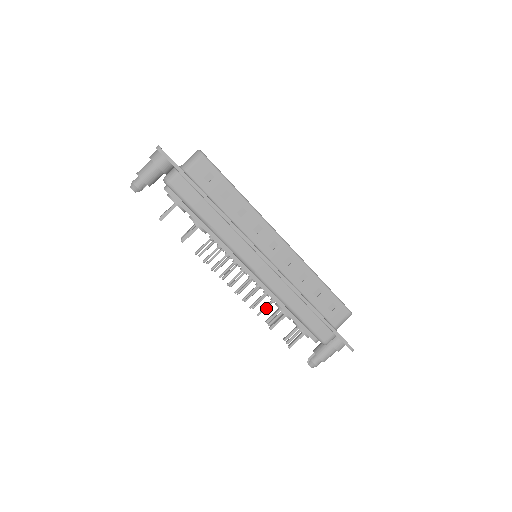
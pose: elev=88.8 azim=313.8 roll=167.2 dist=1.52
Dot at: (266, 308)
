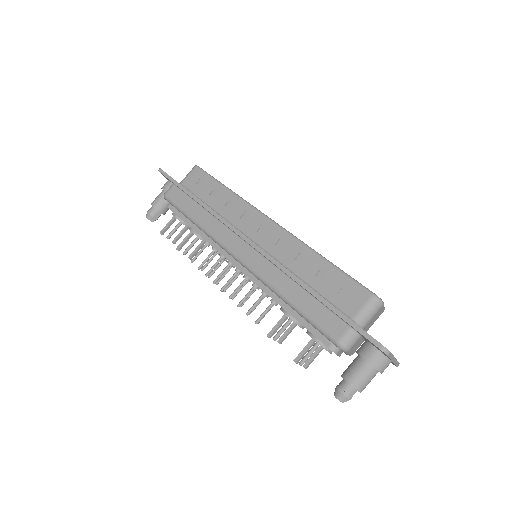
Dot at: (265, 312)
